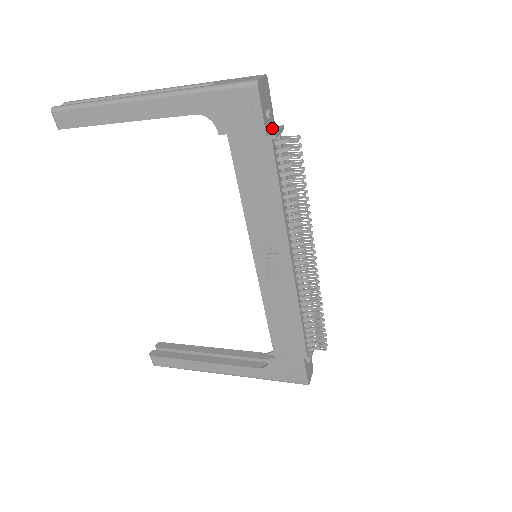
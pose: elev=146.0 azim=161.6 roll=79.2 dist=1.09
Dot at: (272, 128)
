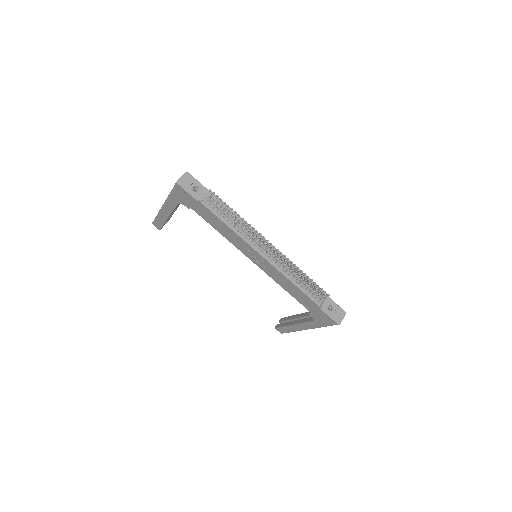
Dot at: occluded
